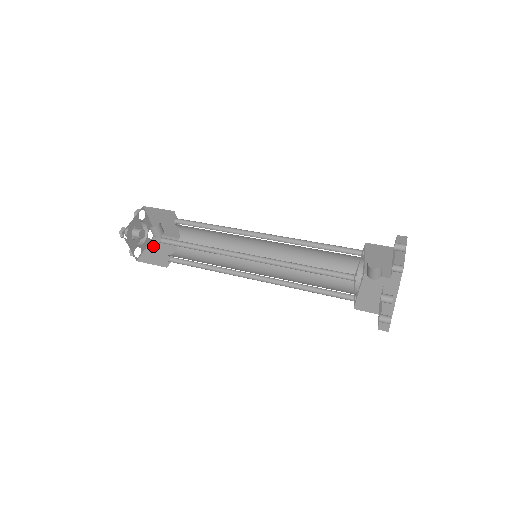
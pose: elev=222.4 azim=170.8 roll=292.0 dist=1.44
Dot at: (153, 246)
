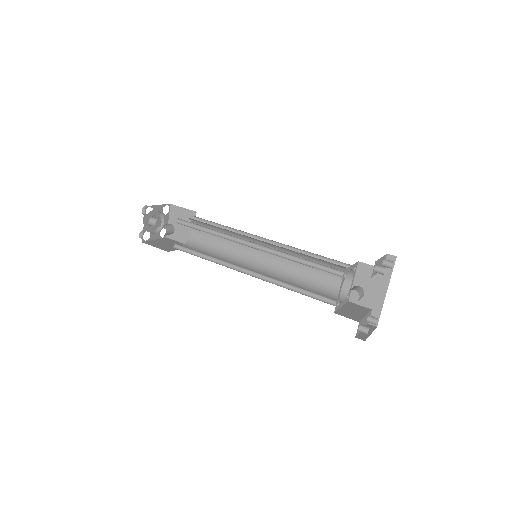
Dot at: (173, 220)
